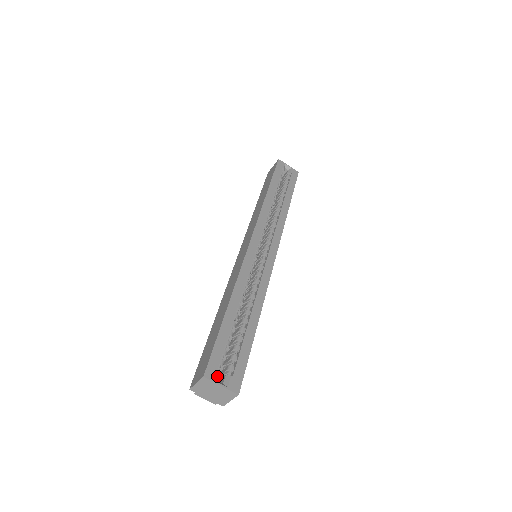
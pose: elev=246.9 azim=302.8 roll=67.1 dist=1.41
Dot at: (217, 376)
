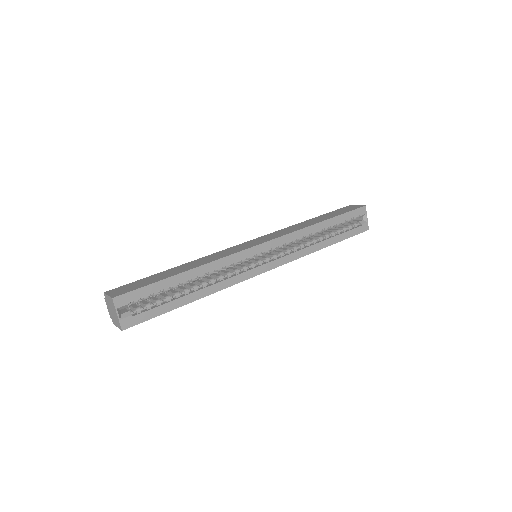
Dot at: (122, 306)
